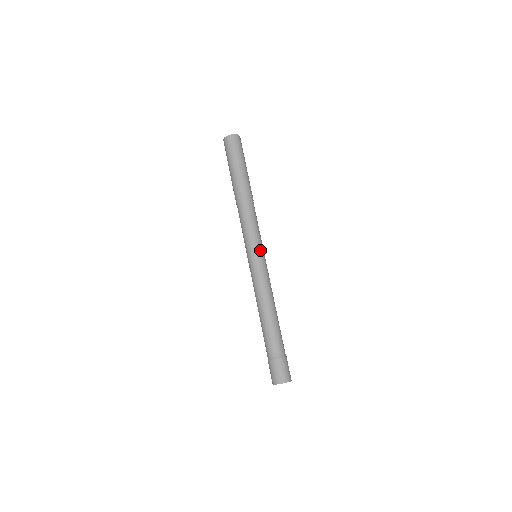
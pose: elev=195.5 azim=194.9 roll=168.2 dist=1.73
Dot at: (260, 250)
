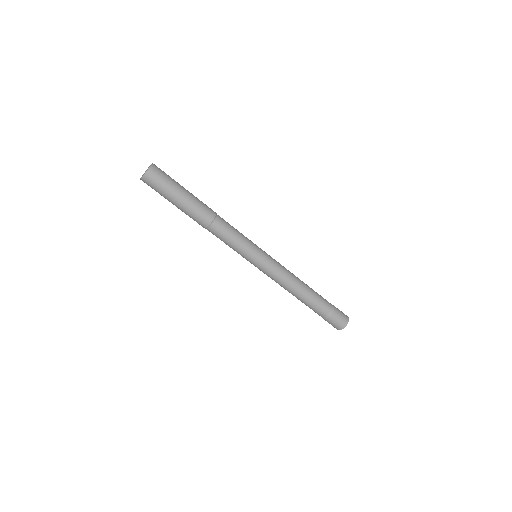
Dot at: (259, 249)
